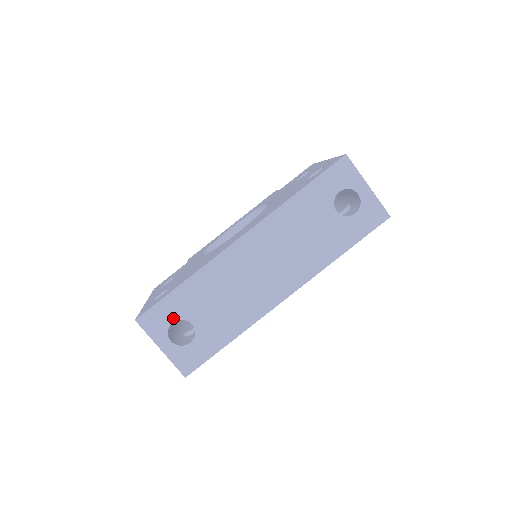
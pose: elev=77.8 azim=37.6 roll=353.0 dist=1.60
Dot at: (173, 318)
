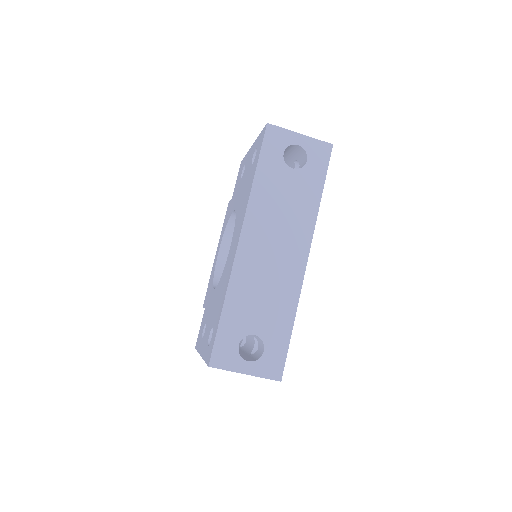
Dot at: (236, 342)
